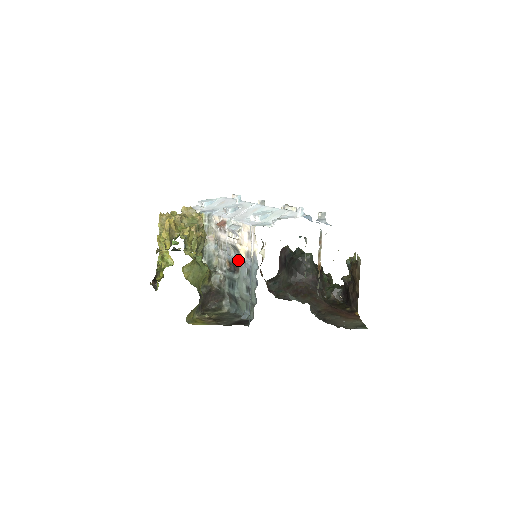
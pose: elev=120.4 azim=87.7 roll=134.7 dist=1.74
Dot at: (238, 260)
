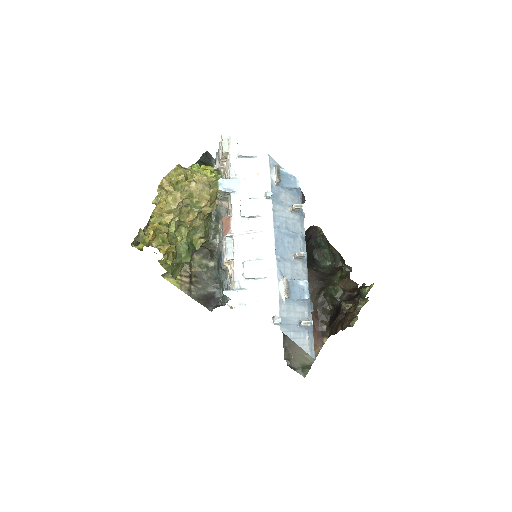
Dot at: (224, 267)
